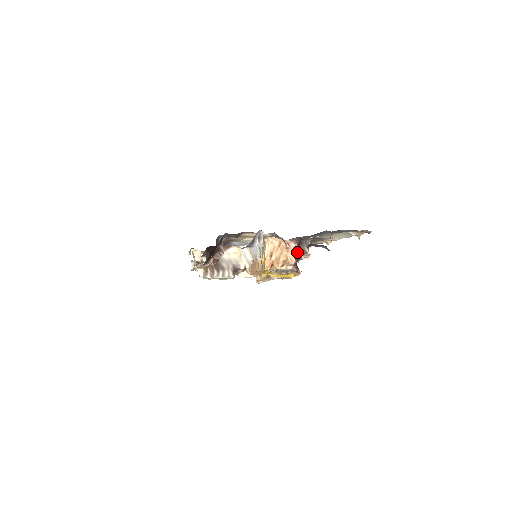
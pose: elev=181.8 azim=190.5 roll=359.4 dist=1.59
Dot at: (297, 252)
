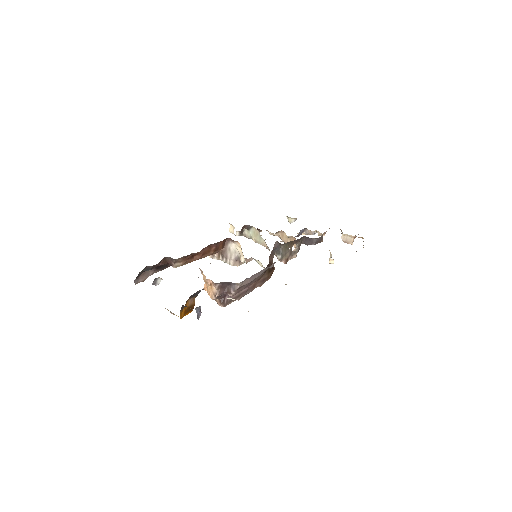
Dot at: (216, 292)
